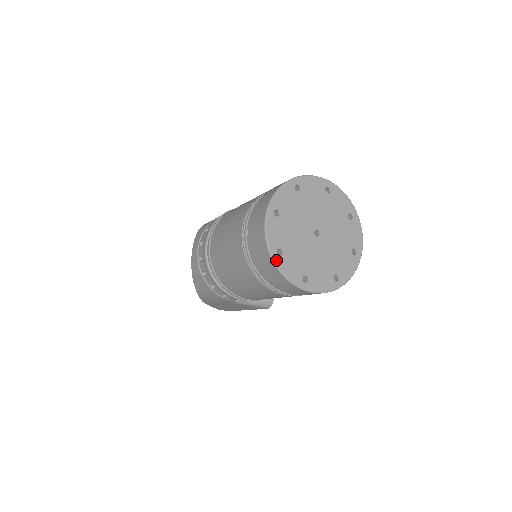
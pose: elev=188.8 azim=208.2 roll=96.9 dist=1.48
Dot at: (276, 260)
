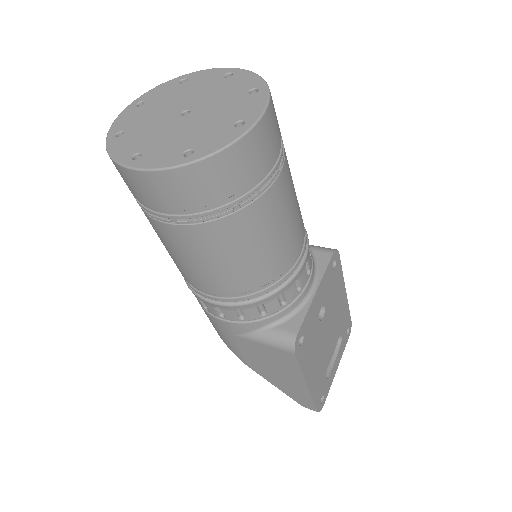
Dot at: (109, 141)
